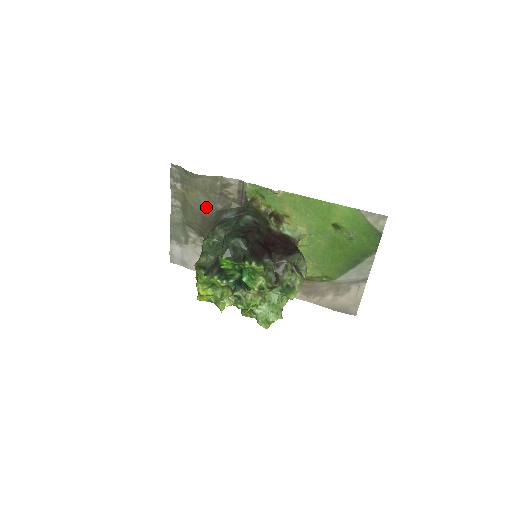
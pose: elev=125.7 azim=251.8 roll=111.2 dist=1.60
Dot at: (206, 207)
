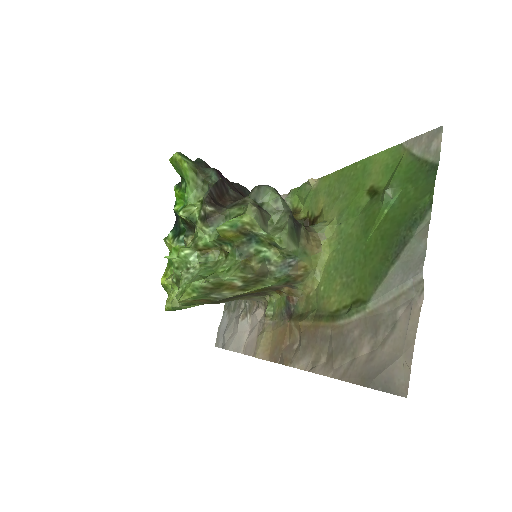
Dot at: occluded
